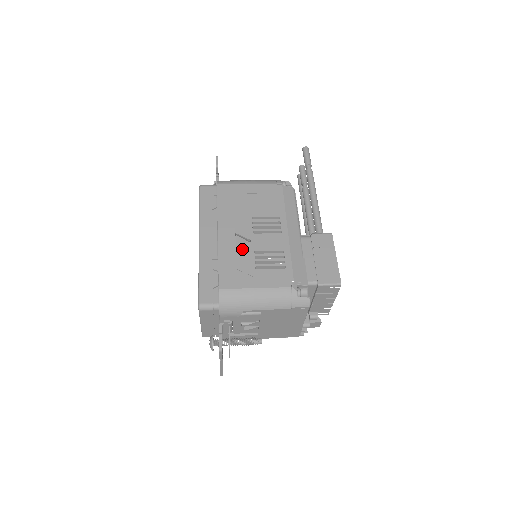
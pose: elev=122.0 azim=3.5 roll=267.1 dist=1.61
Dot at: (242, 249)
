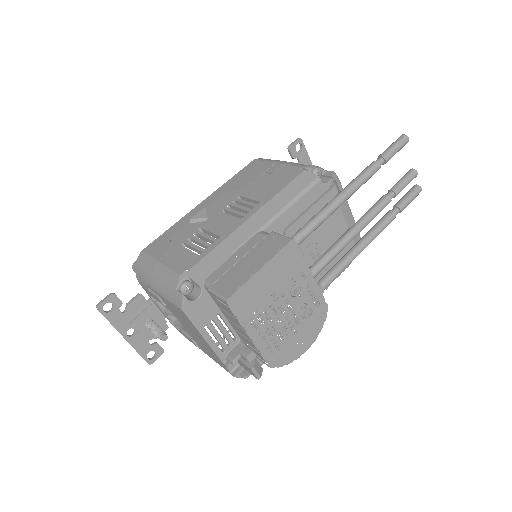
Dot at: (195, 222)
